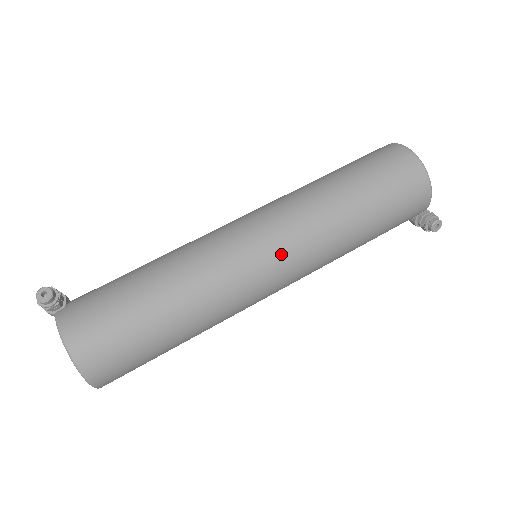
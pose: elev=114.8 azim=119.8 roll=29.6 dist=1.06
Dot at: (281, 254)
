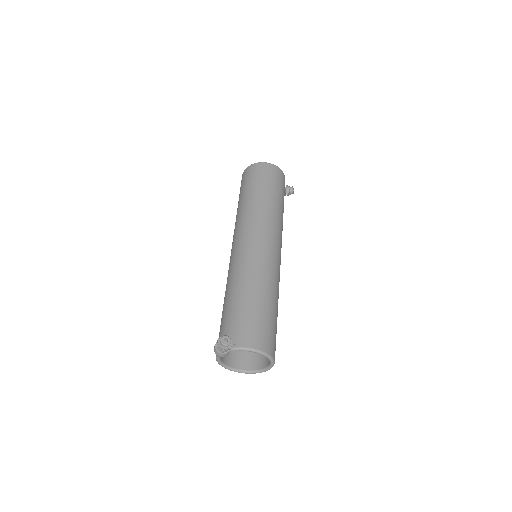
Dot at: (276, 241)
